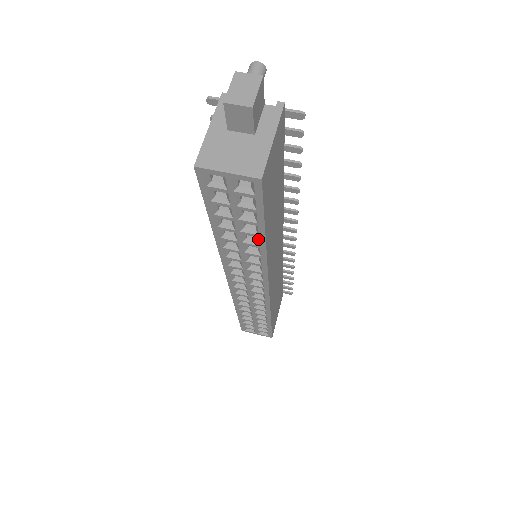
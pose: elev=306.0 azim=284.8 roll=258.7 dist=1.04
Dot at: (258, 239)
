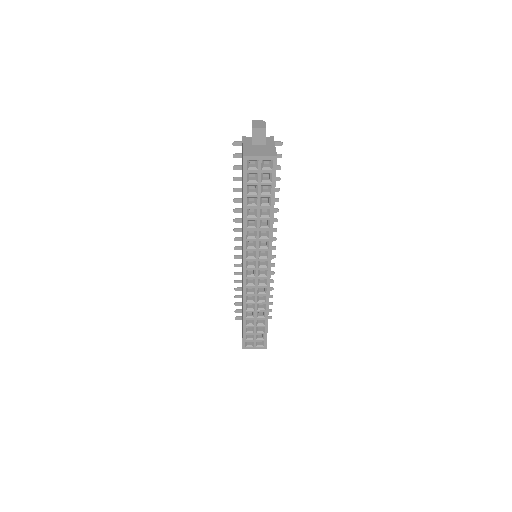
Dot at: (269, 211)
